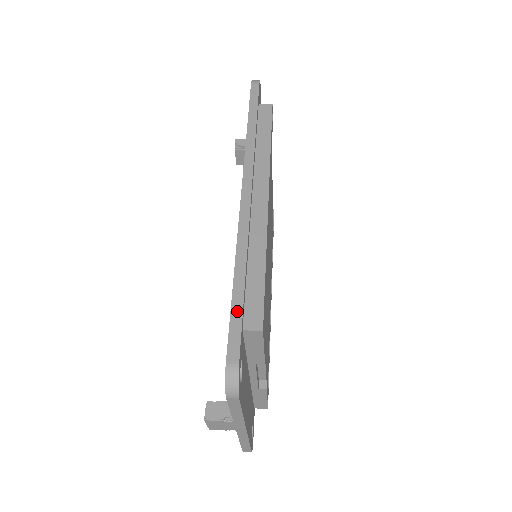
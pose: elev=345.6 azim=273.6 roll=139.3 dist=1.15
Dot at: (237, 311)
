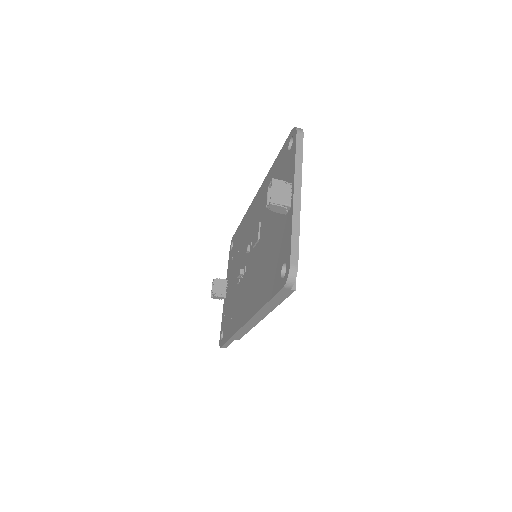
Dot at: occluded
